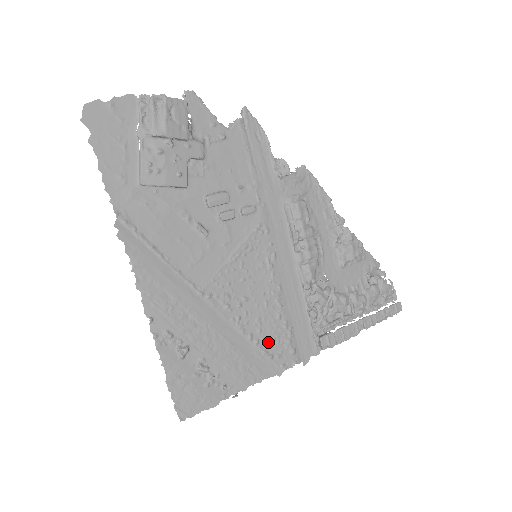
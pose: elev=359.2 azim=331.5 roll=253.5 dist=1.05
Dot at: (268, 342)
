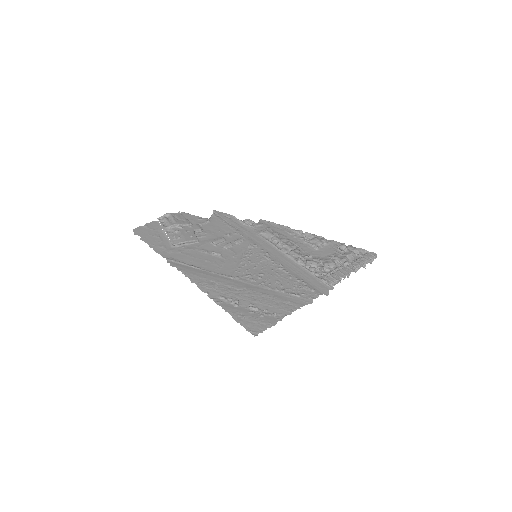
Dot at: (291, 289)
